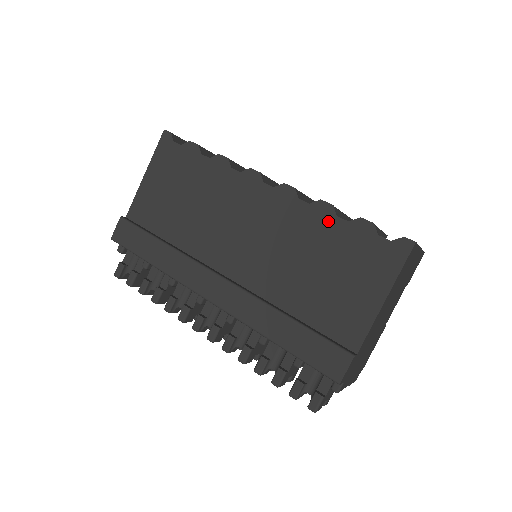
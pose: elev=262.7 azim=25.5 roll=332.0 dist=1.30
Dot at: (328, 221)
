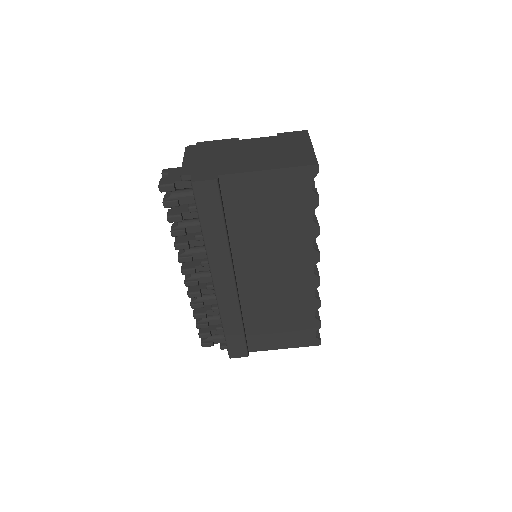
Dot at: (310, 310)
